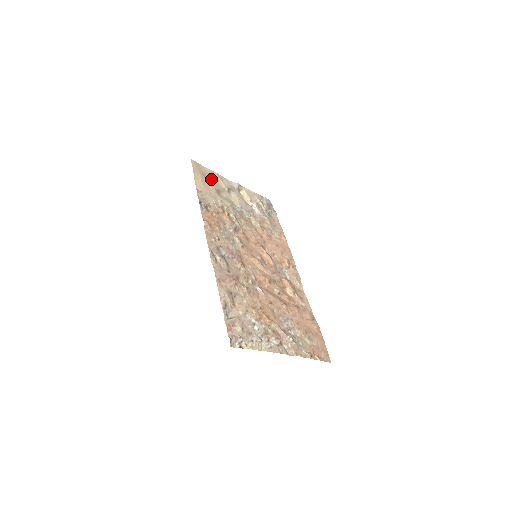
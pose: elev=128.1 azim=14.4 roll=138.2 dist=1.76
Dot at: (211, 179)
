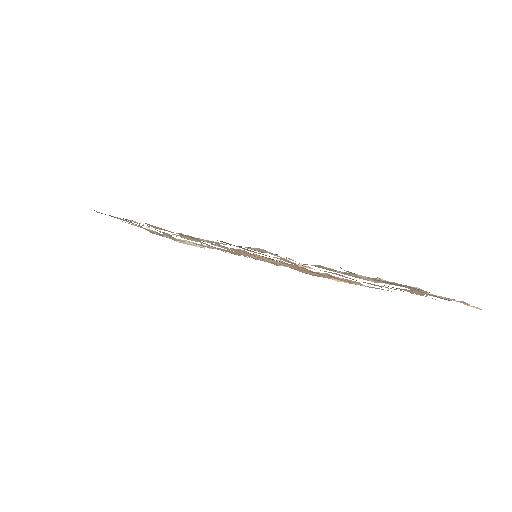
Dot at: occluded
